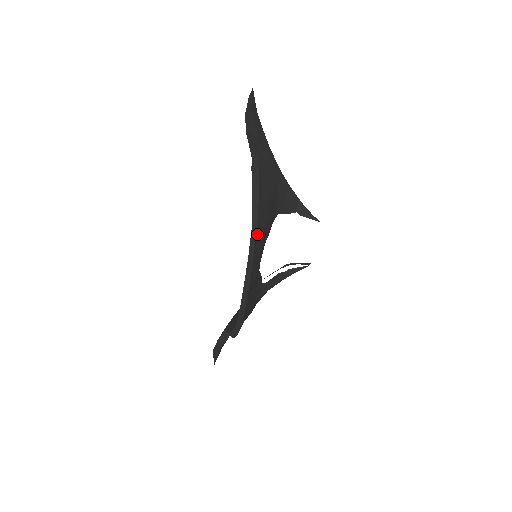
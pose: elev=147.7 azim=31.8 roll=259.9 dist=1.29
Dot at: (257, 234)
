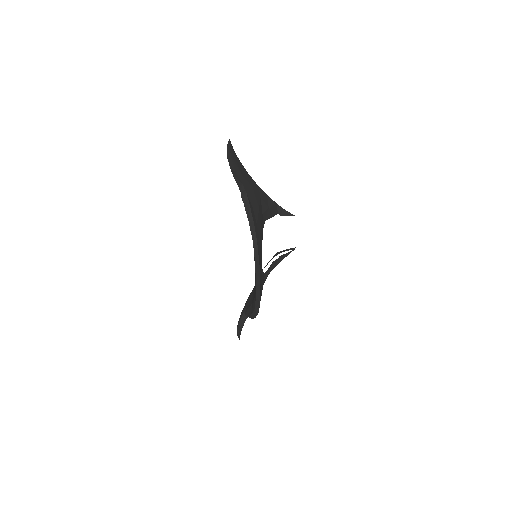
Dot at: (258, 246)
